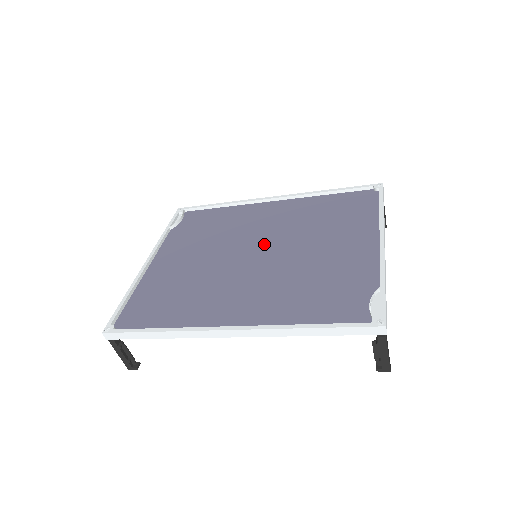
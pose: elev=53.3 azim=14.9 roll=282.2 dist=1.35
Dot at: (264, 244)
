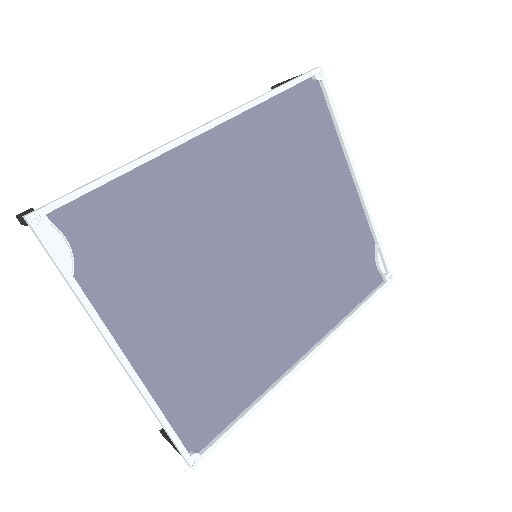
Dot at: (255, 235)
